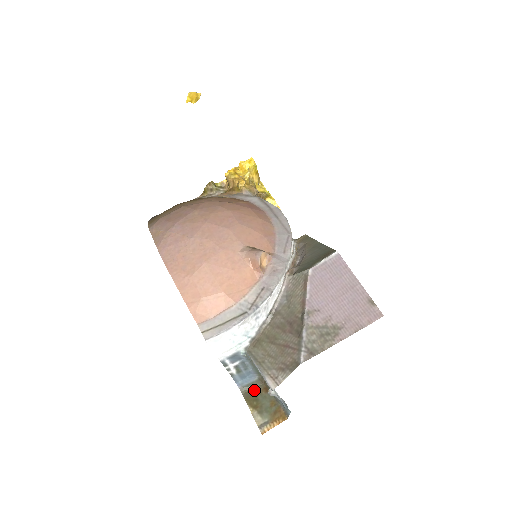
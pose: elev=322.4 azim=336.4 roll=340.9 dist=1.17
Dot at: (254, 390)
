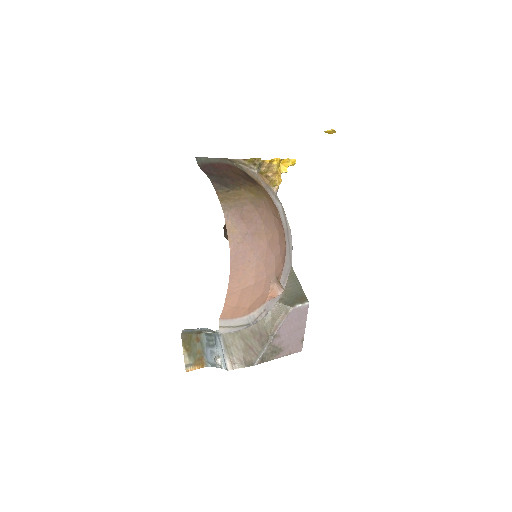
Dot at: (190, 336)
